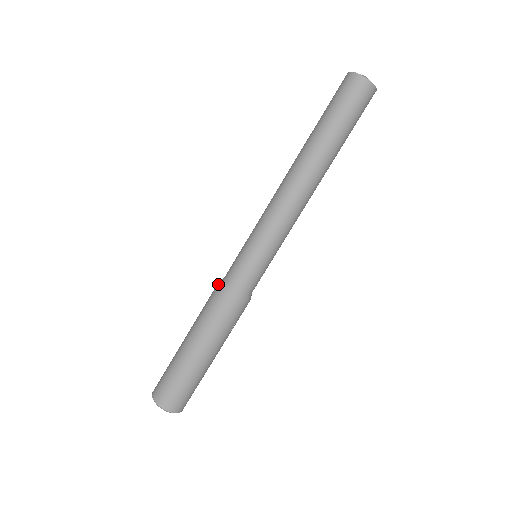
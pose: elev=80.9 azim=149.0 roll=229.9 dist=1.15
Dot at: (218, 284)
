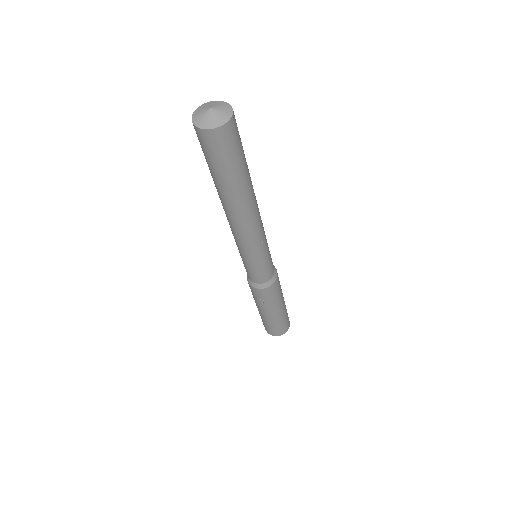
Dot at: occluded
